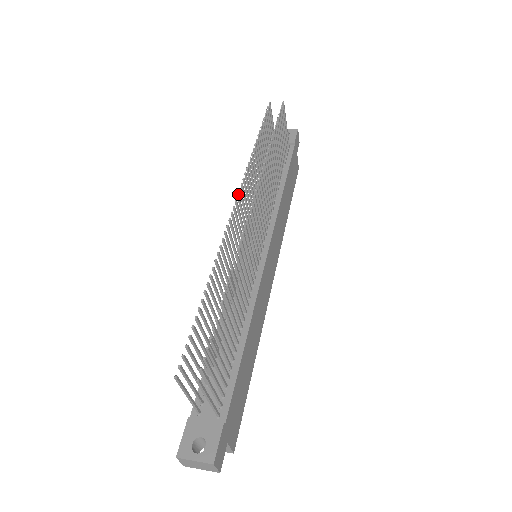
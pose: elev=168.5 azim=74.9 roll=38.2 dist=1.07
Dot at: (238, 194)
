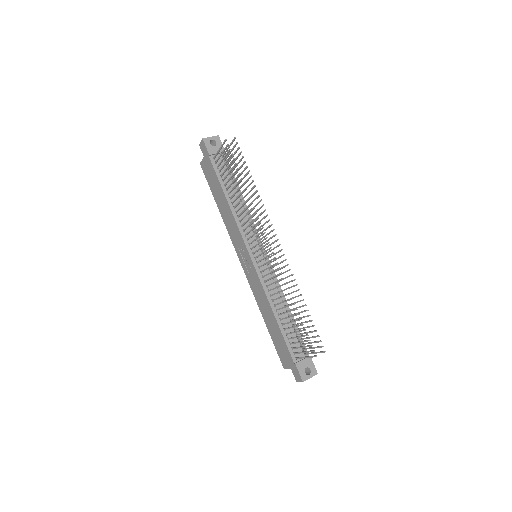
Dot at: (267, 237)
